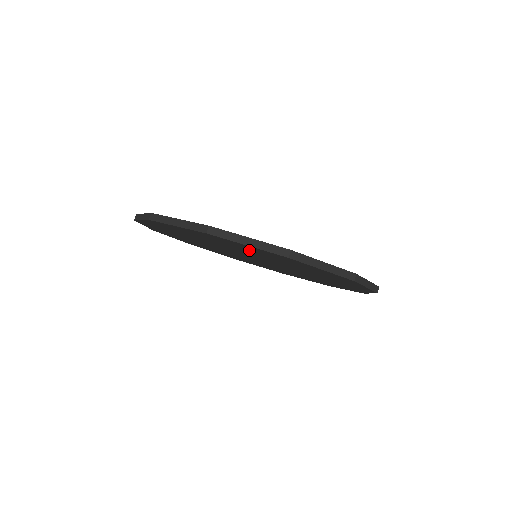
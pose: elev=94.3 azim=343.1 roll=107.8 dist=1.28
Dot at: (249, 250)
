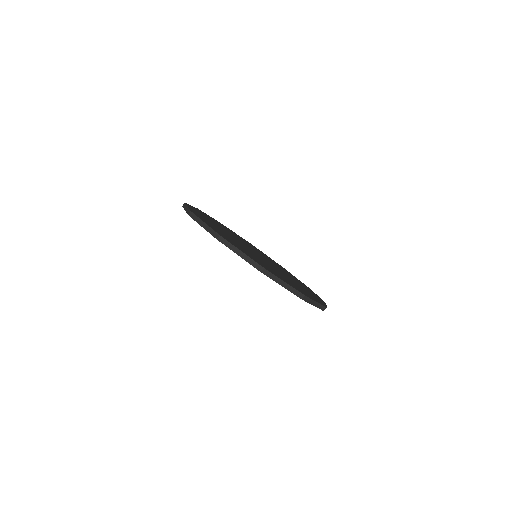
Dot at: occluded
